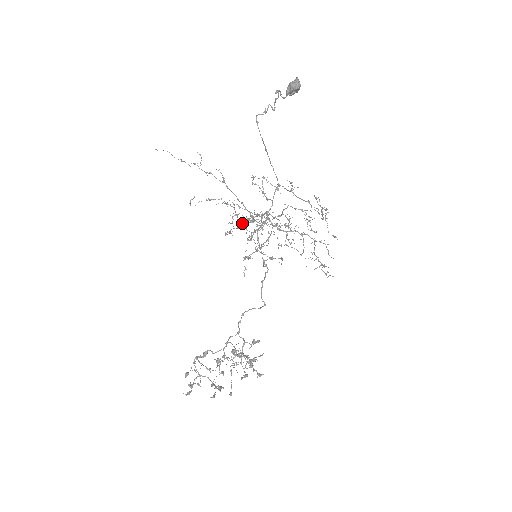
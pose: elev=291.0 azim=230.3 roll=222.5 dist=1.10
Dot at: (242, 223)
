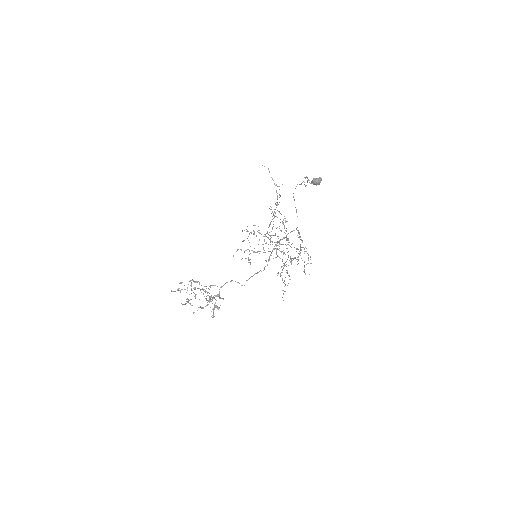
Dot at: (264, 234)
